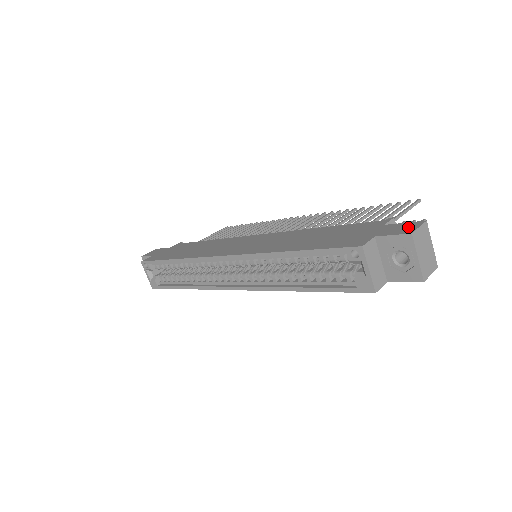
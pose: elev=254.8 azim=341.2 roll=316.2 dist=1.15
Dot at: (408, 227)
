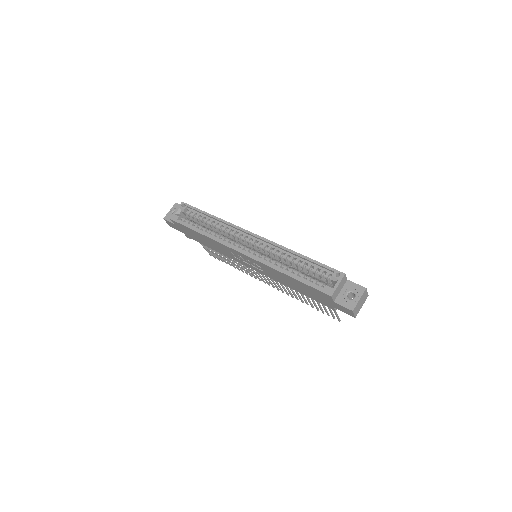
Dot at: occluded
